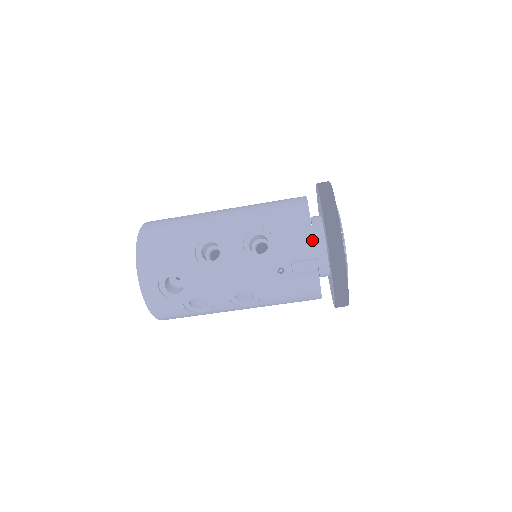
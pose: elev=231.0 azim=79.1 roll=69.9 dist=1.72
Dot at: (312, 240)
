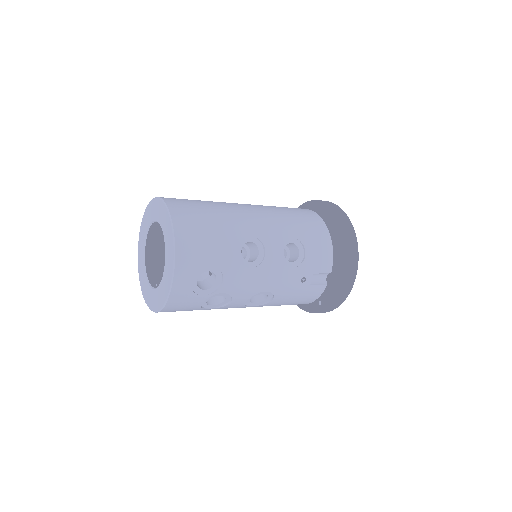
Dot at: occluded
